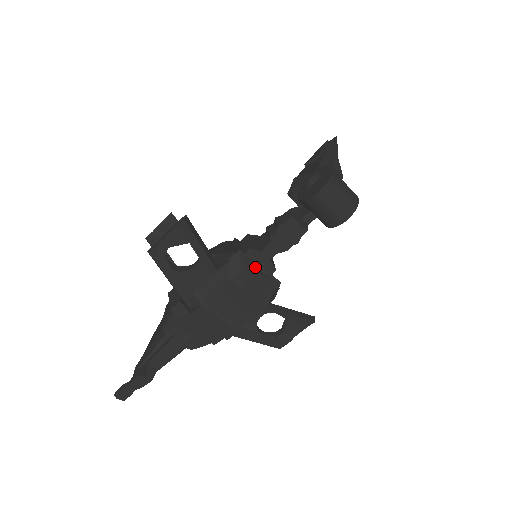
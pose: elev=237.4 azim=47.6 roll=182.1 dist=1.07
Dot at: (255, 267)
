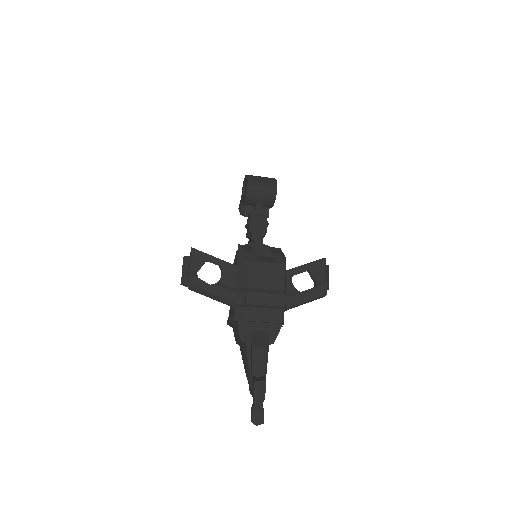
Dot at: (258, 253)
